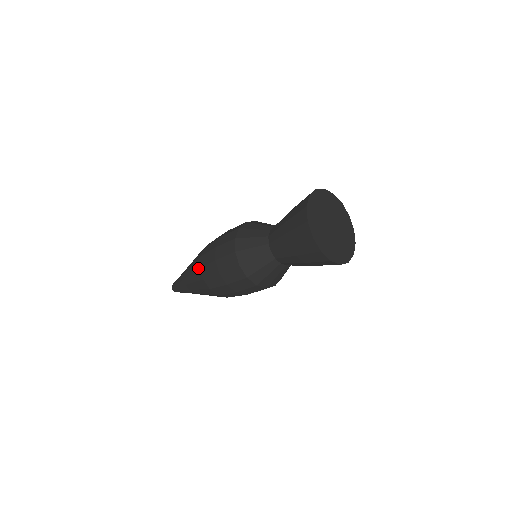
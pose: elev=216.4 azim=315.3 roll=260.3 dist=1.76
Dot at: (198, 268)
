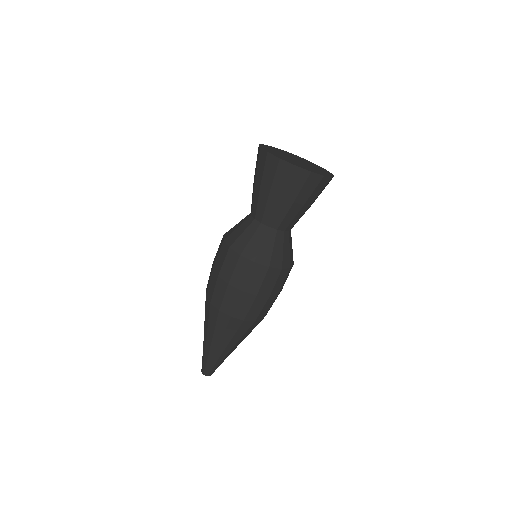
Dot at: (209, 306)
